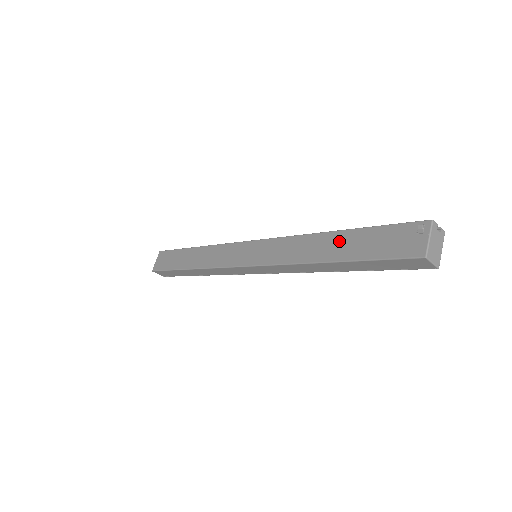
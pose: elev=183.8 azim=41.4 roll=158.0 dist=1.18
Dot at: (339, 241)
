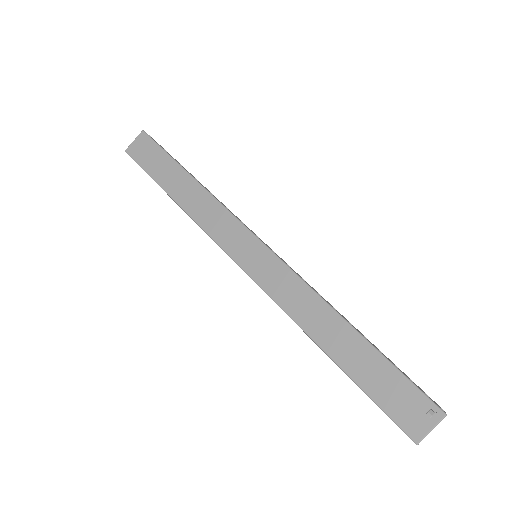
Dot at: (351, 344)
